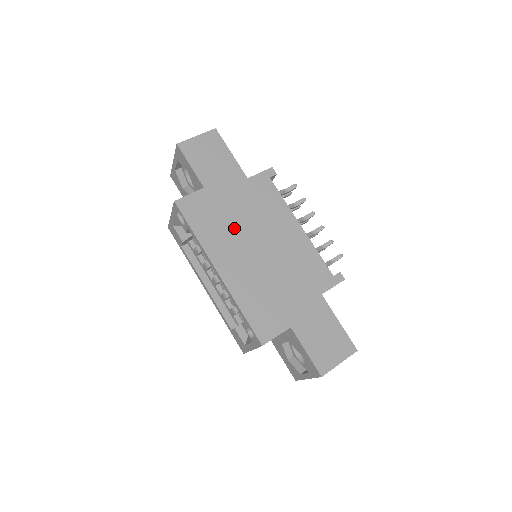
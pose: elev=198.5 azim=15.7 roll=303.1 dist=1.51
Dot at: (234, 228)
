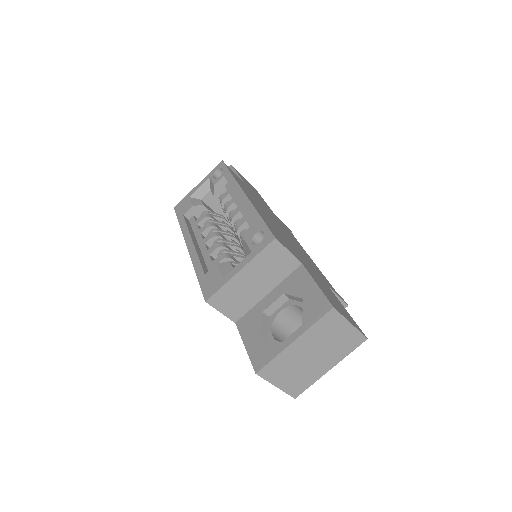
Dot at: (261, 205)
